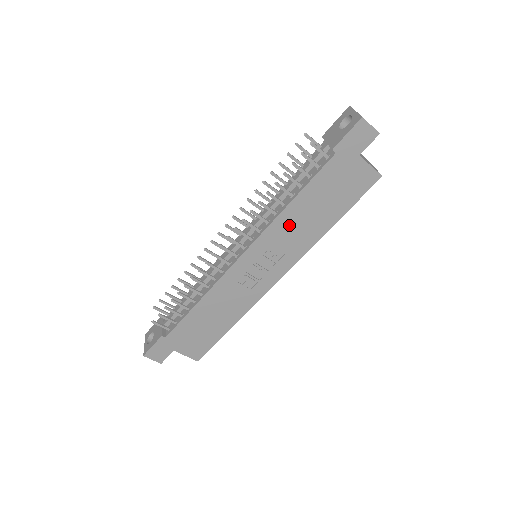
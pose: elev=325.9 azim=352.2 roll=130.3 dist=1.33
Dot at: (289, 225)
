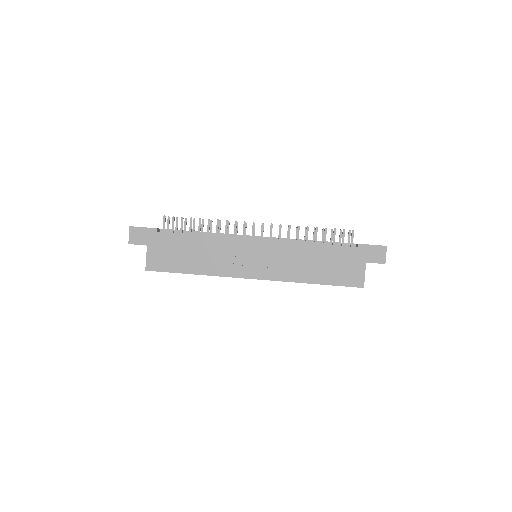
Dot at: (297, 255)
